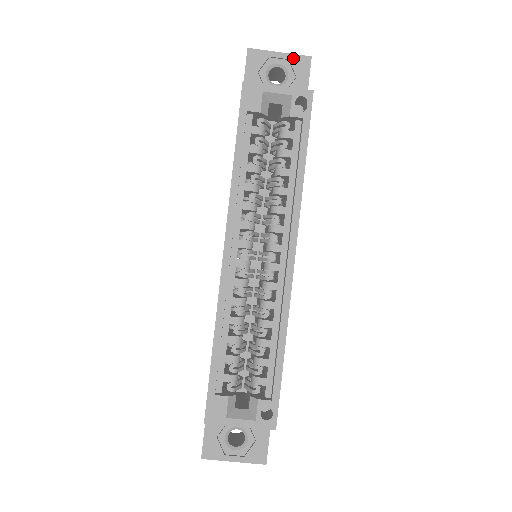
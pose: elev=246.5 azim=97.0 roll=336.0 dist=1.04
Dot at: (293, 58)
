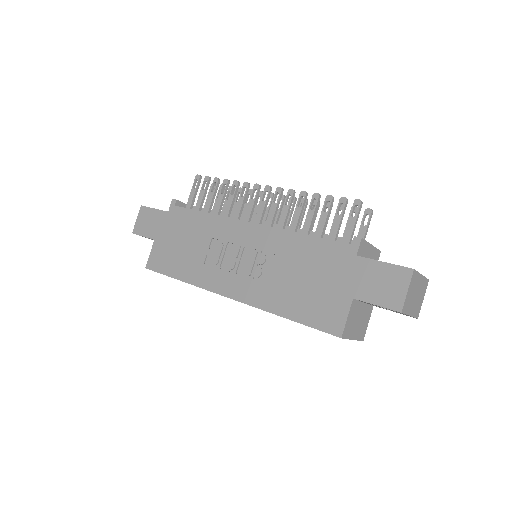
Dot at: (410, 316)
